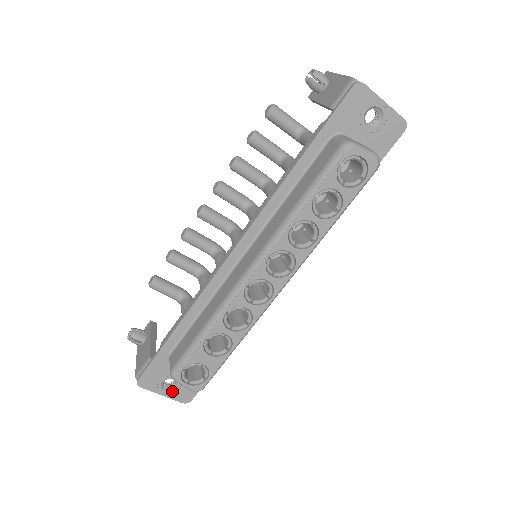
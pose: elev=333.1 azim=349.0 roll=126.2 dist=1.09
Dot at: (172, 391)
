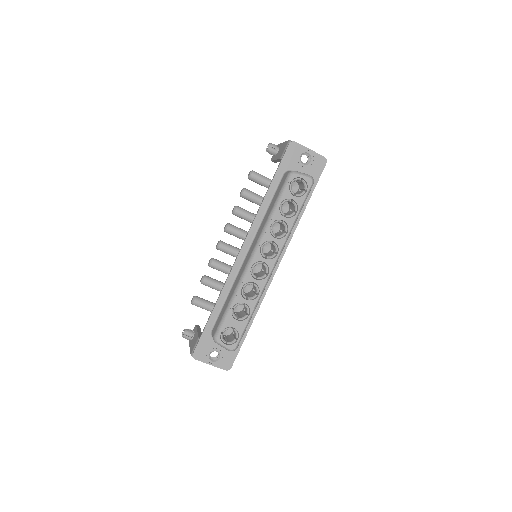
Dot at: (217, 361)
